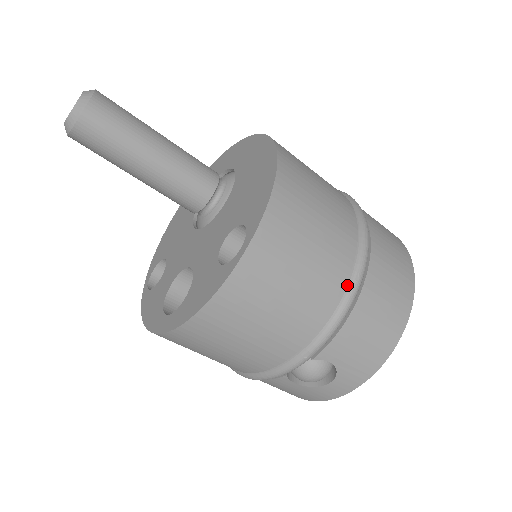
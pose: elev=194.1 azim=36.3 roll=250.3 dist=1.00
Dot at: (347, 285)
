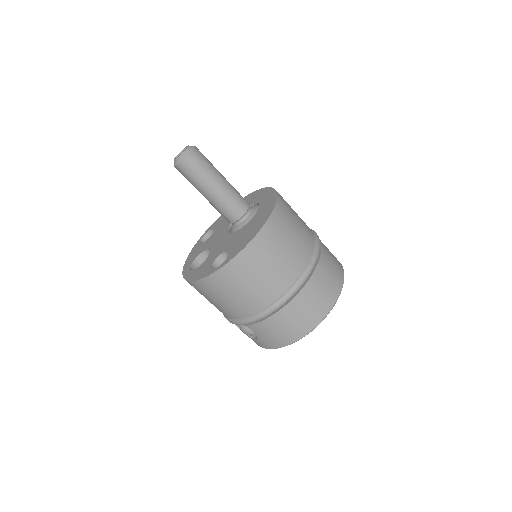
Dot at: (271, 305)
